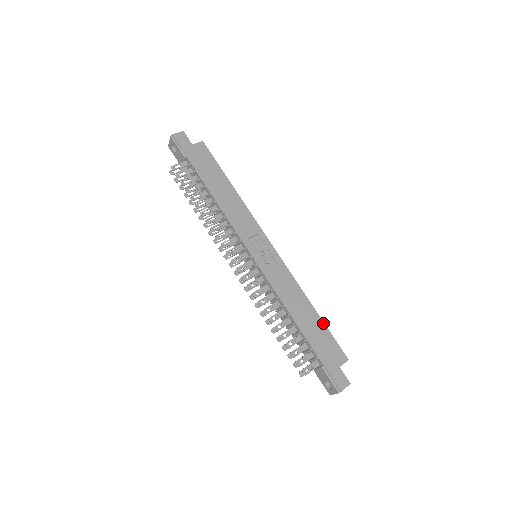
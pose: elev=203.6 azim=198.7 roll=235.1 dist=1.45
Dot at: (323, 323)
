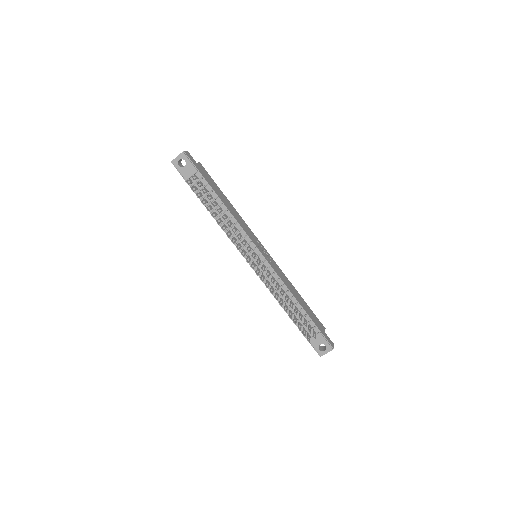
Dot at: occluded
